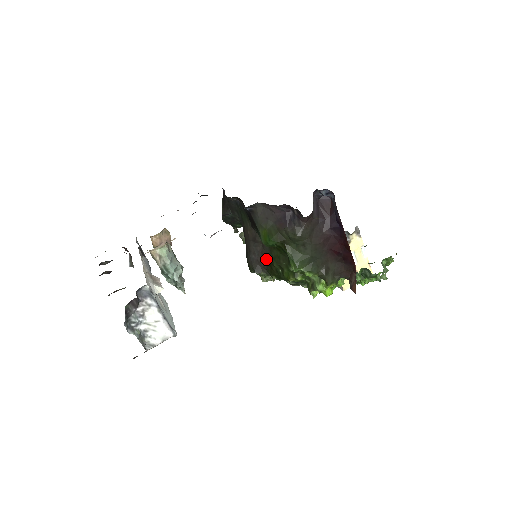
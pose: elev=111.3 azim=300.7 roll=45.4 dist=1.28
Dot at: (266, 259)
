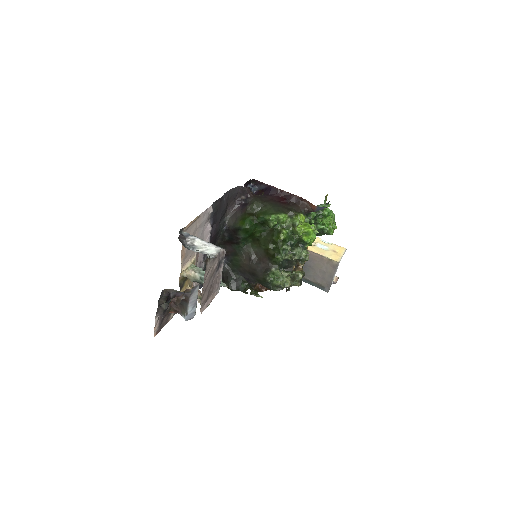
Dot at: (265, 258)
